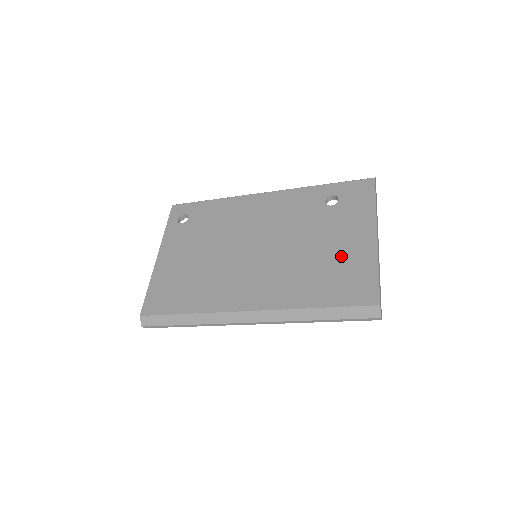
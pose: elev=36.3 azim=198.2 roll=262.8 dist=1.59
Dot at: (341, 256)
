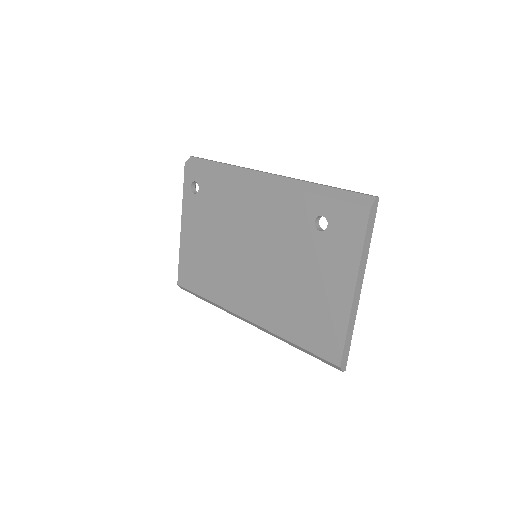
Dot at: (318, 301)
